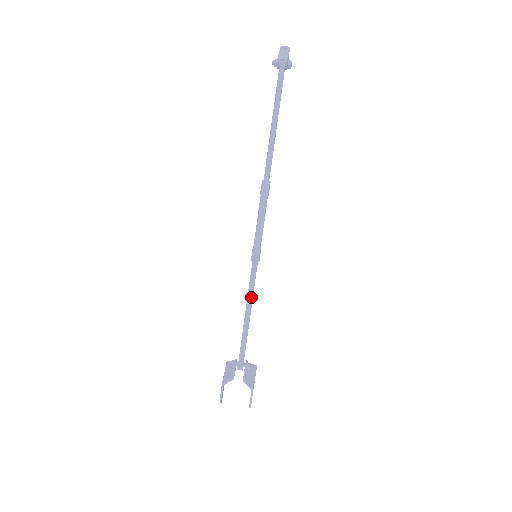
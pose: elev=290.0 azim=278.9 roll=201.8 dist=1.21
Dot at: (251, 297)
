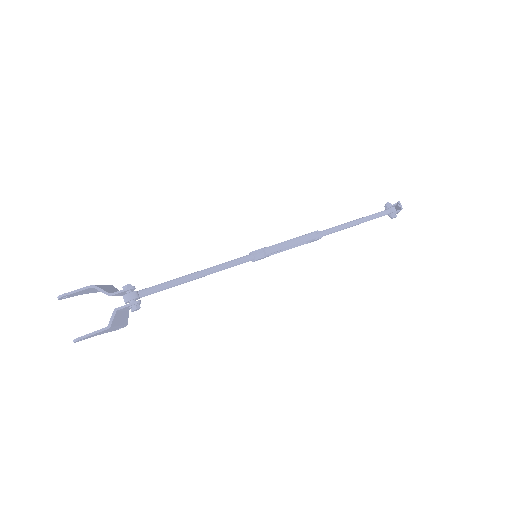
Dot at: (218, 269)
